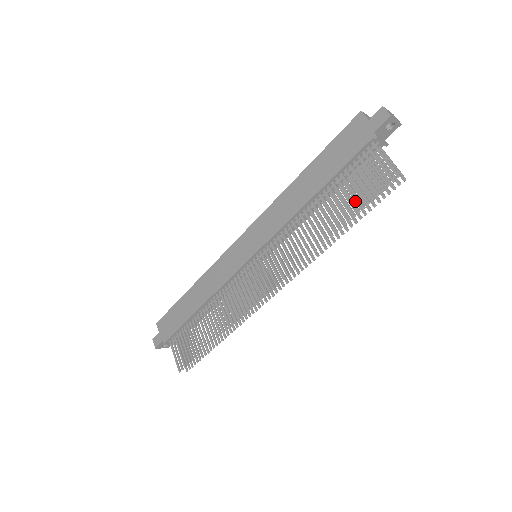
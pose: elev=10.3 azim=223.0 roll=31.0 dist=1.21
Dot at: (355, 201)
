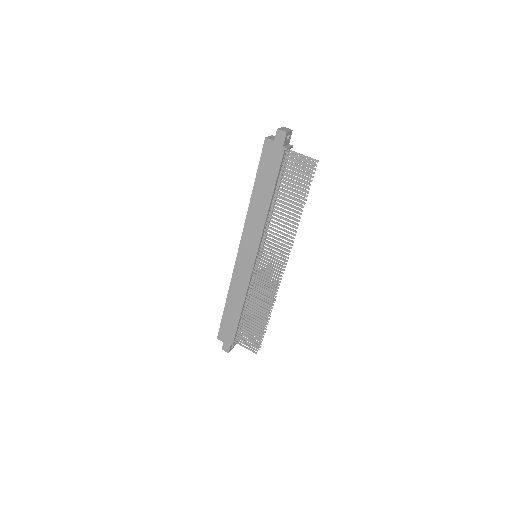
Dot at: occluded
